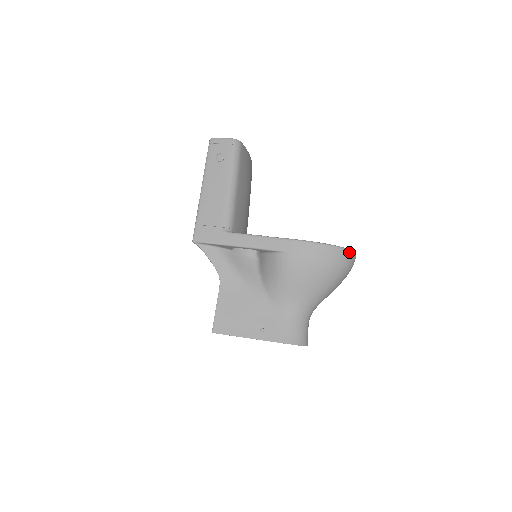
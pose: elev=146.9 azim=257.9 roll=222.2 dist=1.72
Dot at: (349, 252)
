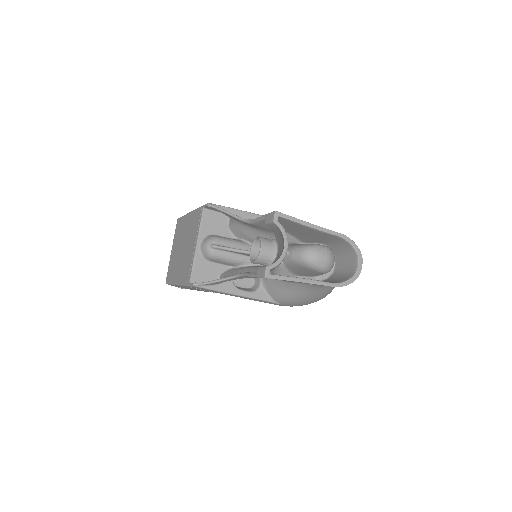
Dot at: occluded
